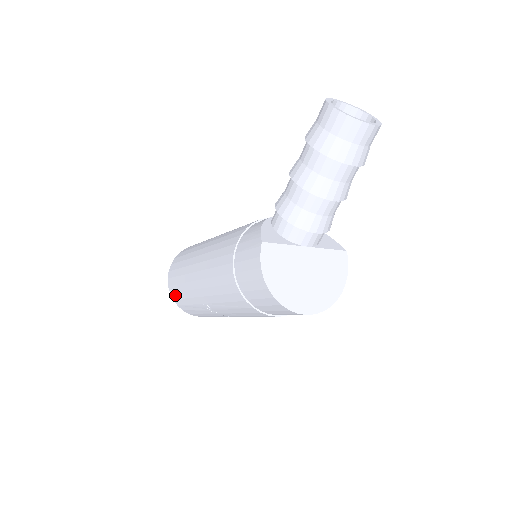
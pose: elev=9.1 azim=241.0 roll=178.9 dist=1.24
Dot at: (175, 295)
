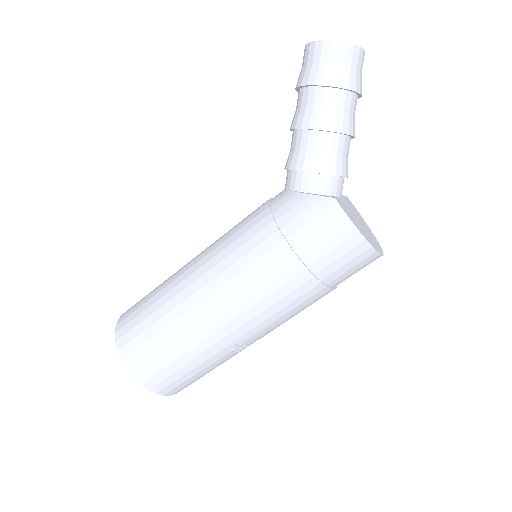
Dot at: (155, 378)
